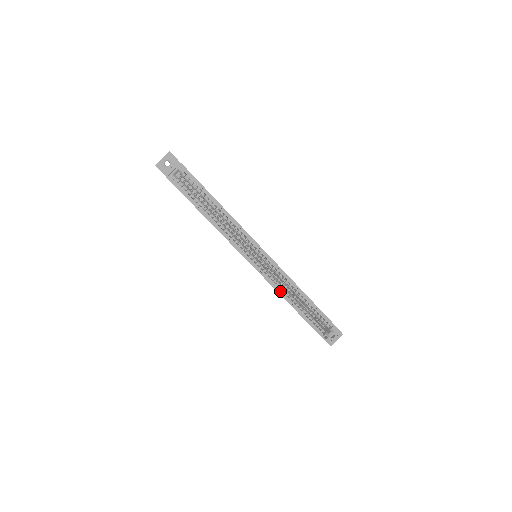
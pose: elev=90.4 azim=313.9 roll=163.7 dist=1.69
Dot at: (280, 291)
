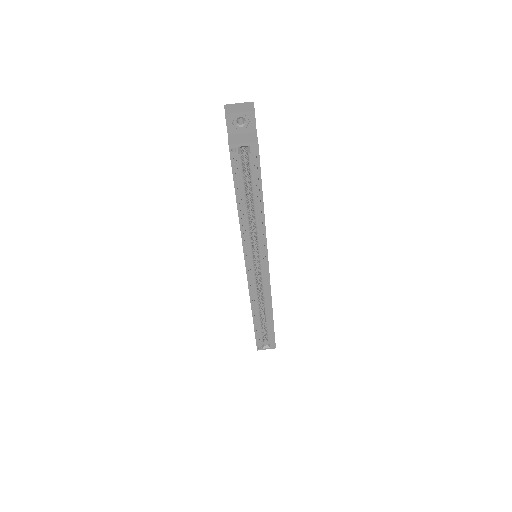
Dot at: (253, 300)
